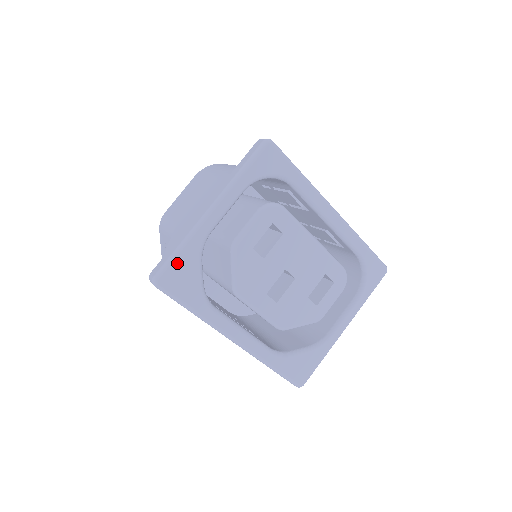
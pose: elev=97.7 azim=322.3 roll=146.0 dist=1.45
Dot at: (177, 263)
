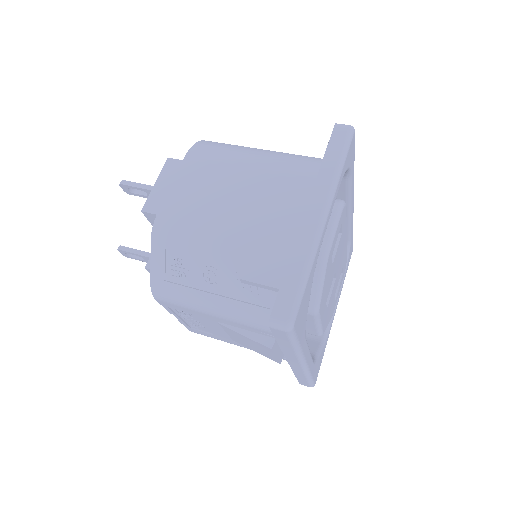
Dot at: (304, 294)
